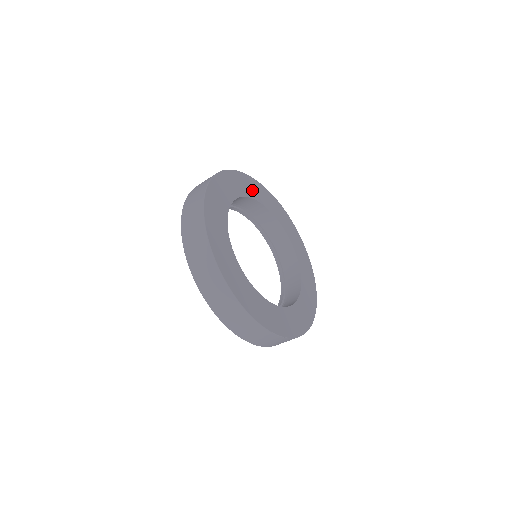
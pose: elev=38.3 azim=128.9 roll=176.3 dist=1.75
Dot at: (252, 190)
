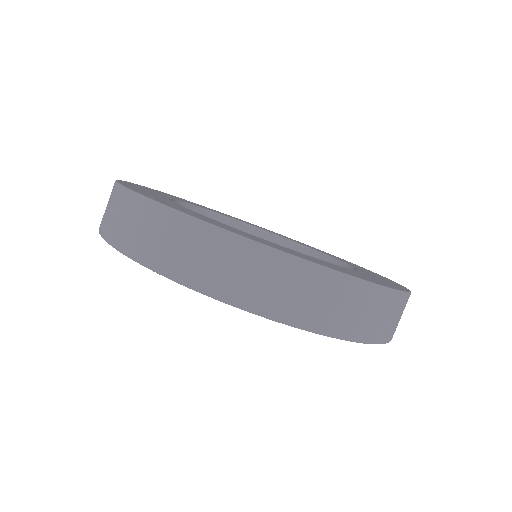
Dot at: occluded
